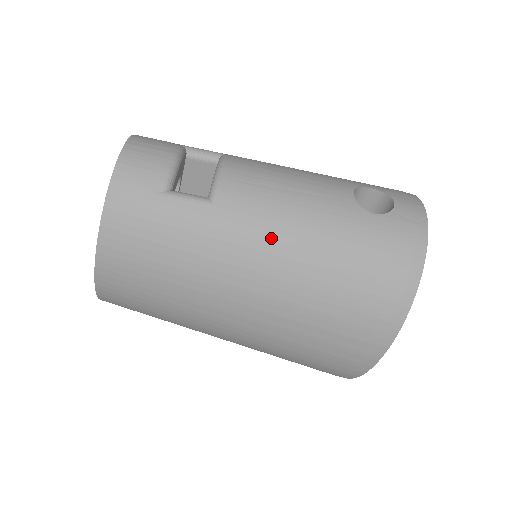
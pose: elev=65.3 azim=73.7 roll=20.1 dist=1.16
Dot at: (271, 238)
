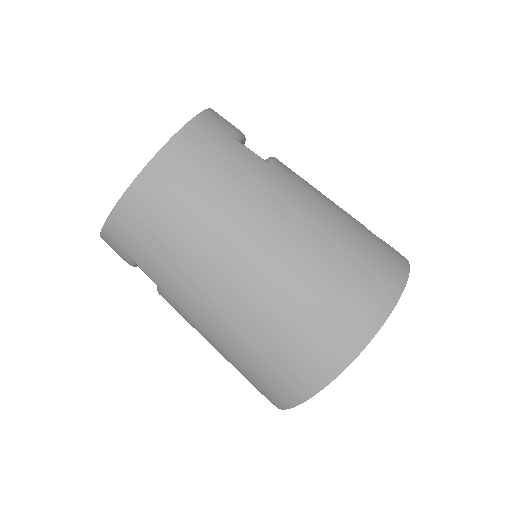
Dot at: (305, 204)
